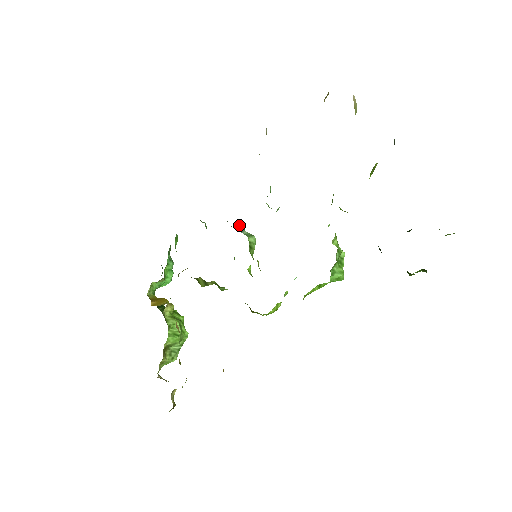
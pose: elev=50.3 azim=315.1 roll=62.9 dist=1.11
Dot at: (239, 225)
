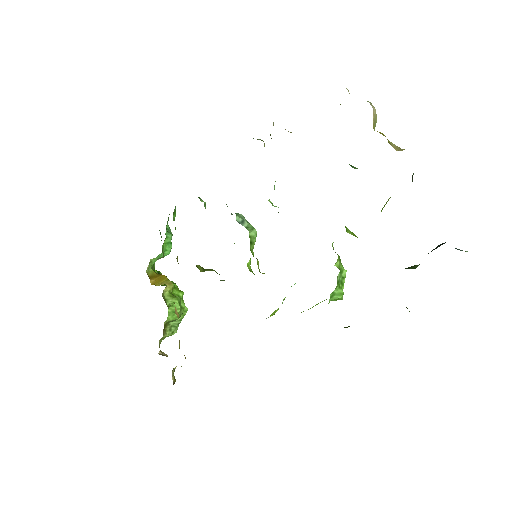
Dot at: (240, 214)
